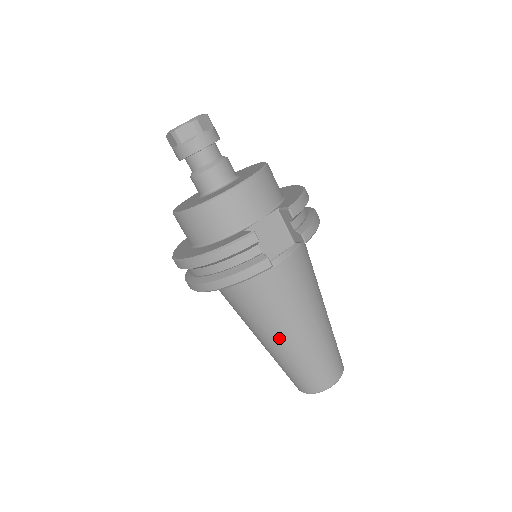
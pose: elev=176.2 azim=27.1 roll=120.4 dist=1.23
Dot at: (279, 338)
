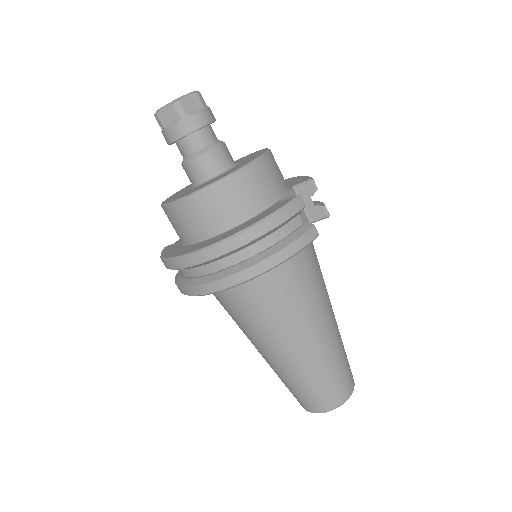
Dot at: (309, 338)
